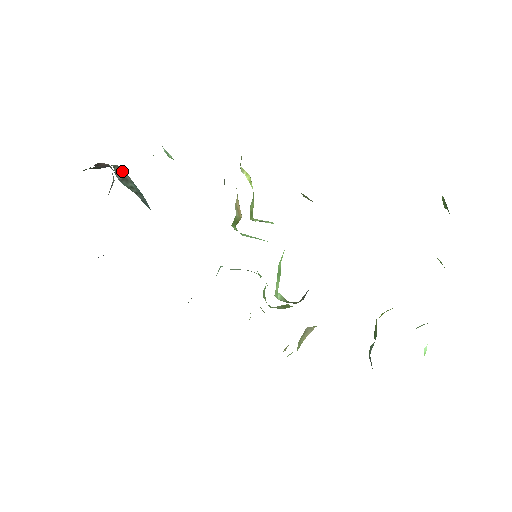
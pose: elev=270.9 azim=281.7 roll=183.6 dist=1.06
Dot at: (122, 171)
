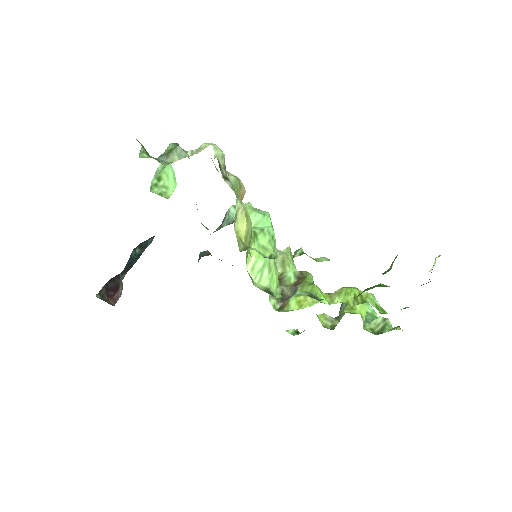
Dot at: occluded
